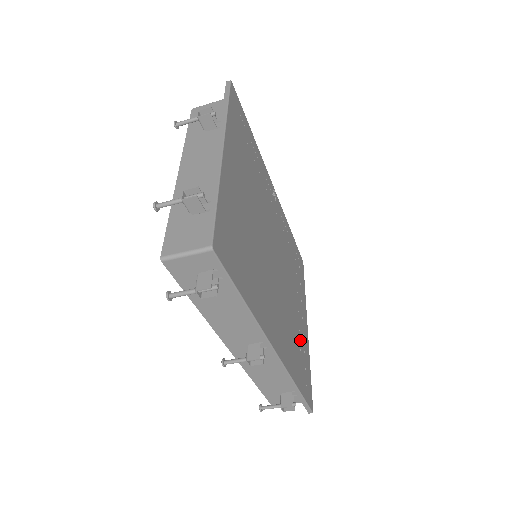
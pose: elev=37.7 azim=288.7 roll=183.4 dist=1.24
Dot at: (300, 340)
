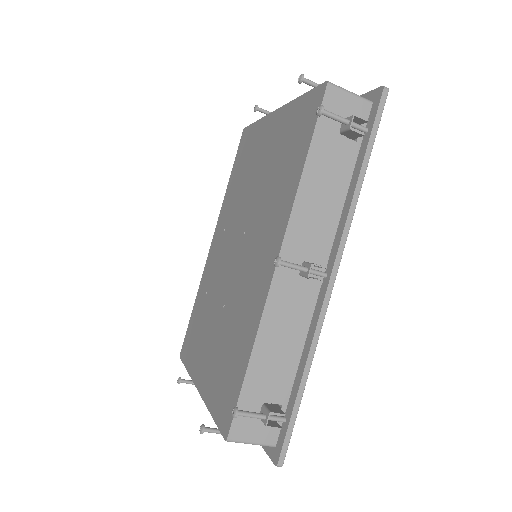
Dot at: occluded
